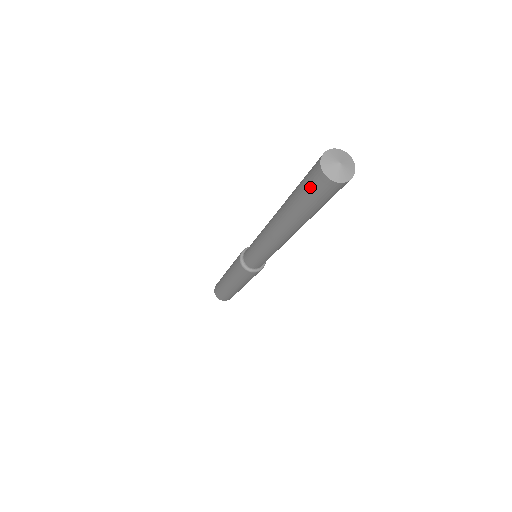
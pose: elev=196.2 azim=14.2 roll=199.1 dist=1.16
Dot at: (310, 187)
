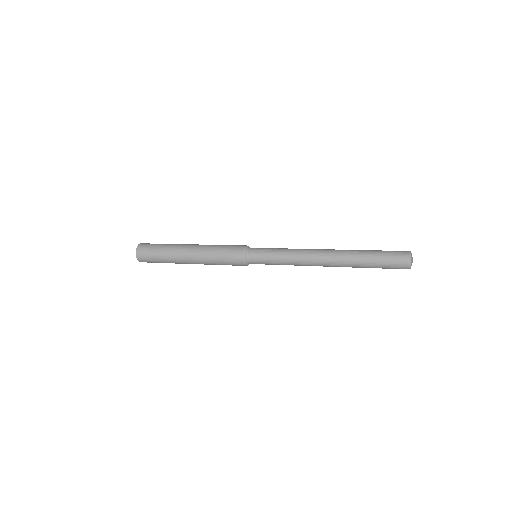
Dot at: (392, 268)
